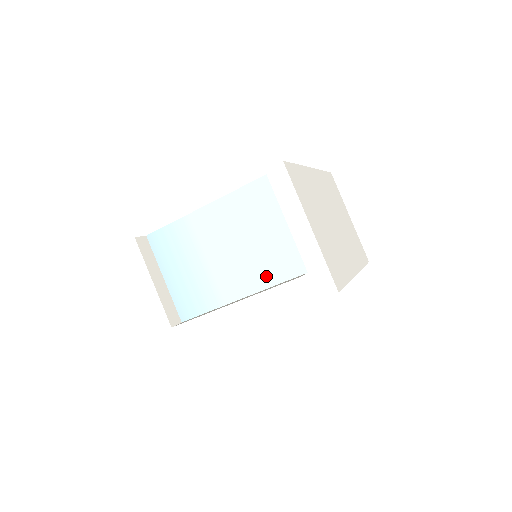
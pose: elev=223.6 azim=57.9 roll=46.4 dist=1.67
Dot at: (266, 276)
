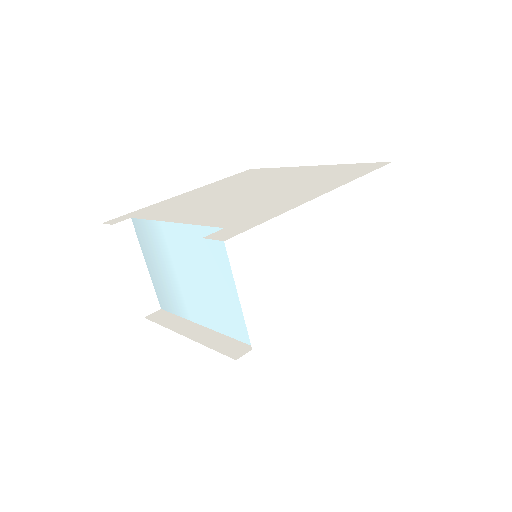
Dot at: (221, 323)
